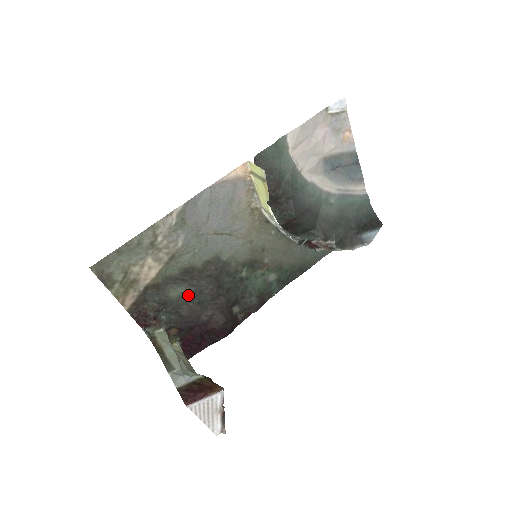
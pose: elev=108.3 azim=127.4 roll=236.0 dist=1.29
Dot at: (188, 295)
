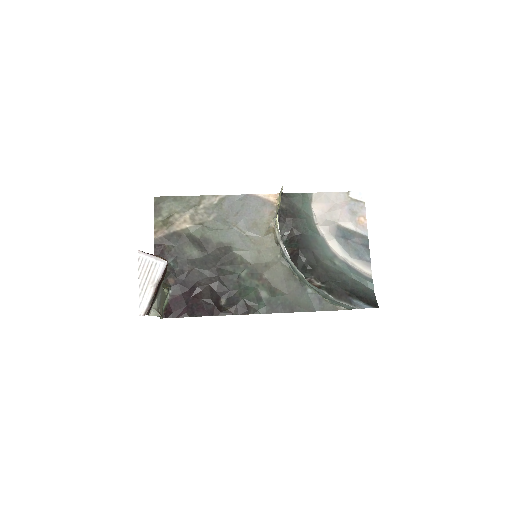
Dot at: (196, 259)
